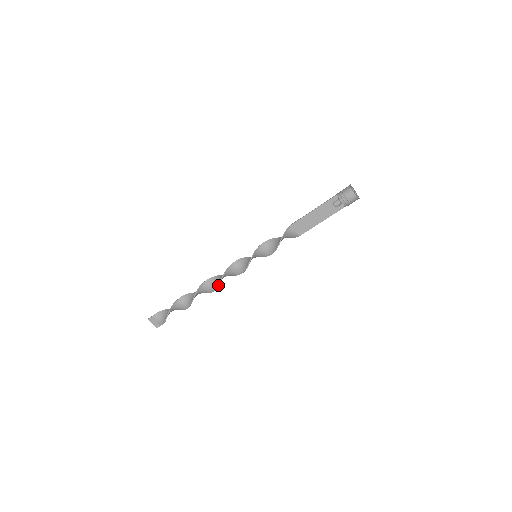
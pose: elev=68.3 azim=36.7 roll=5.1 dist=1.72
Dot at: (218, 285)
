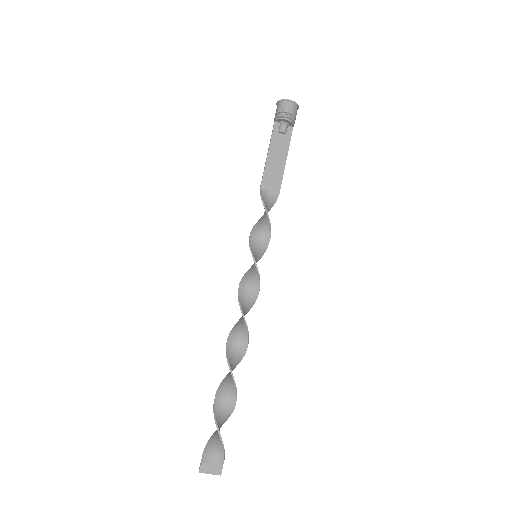
Dot at: (246, 328)
